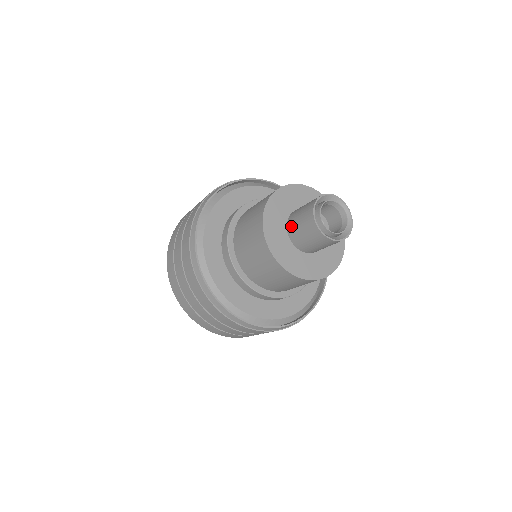
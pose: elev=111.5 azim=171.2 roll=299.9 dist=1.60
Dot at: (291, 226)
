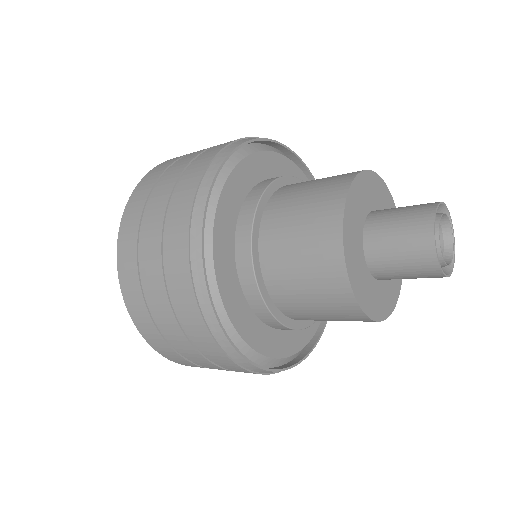
Dot at: (381, 211)
